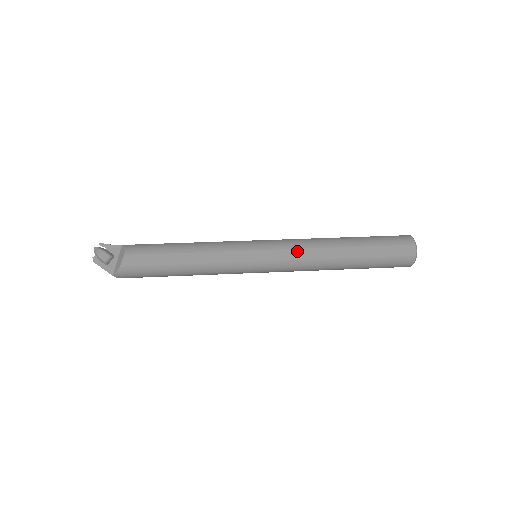
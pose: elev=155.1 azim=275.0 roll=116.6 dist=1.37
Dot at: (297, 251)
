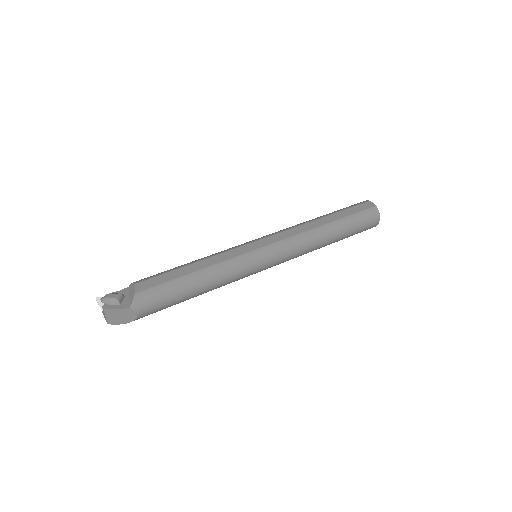
Dot at: (287, 232)
